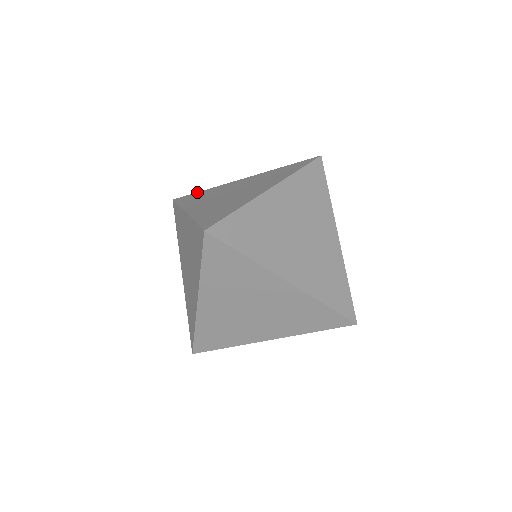
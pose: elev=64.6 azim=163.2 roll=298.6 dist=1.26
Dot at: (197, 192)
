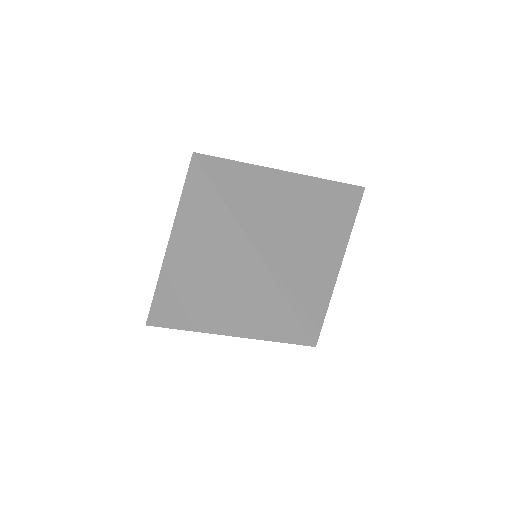
Dot at: occluded
